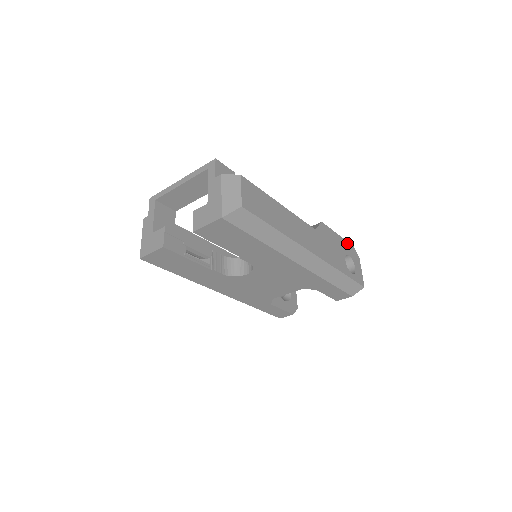
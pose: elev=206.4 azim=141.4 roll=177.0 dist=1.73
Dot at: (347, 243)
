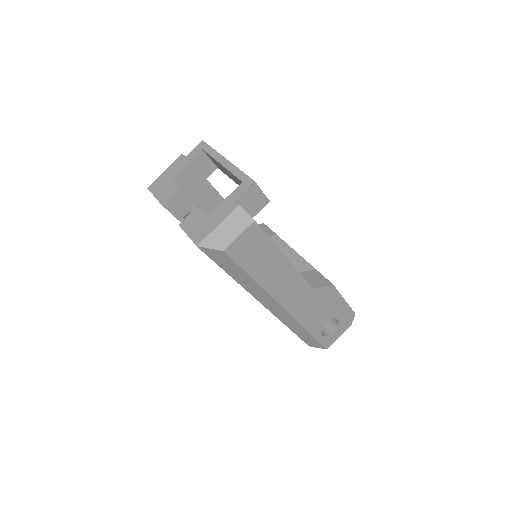
Dot at: (349, 309)
